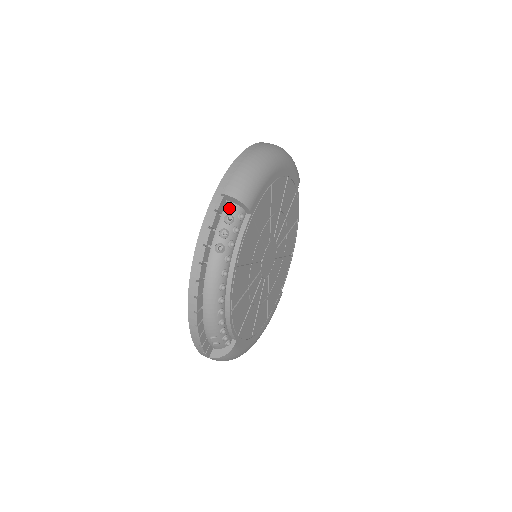
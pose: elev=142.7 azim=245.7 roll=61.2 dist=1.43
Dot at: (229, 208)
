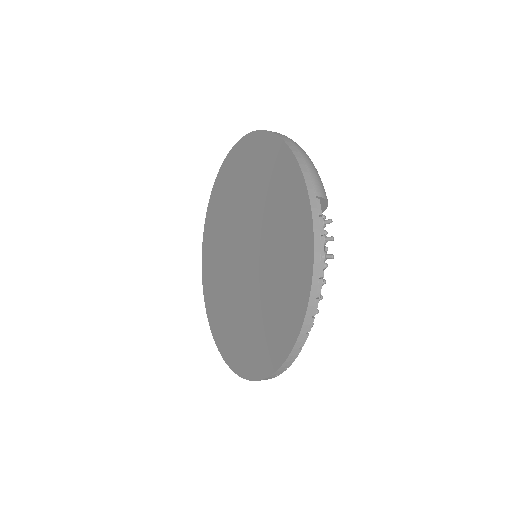
Dot at: occluded
